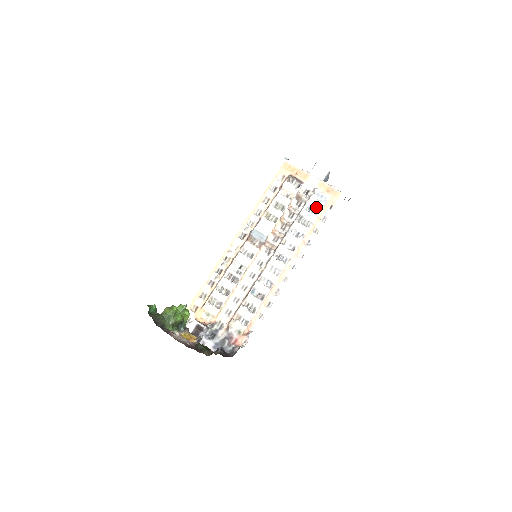
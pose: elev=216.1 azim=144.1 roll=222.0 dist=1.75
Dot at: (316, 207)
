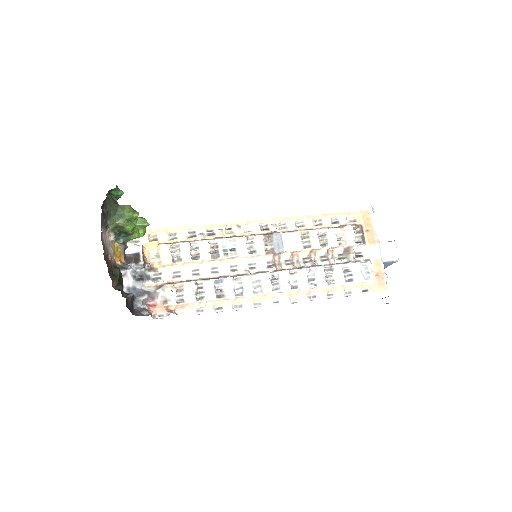
Dot at: (353, 275)
